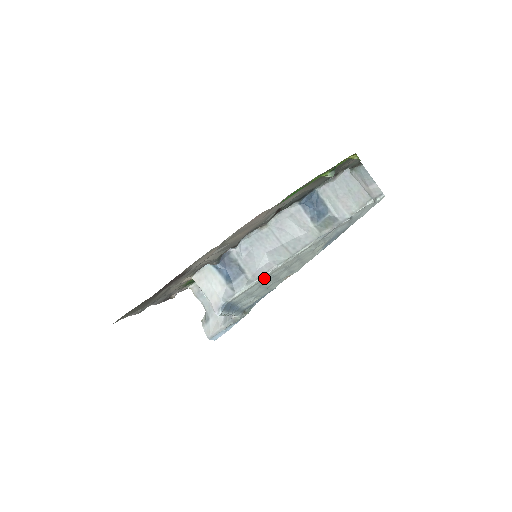
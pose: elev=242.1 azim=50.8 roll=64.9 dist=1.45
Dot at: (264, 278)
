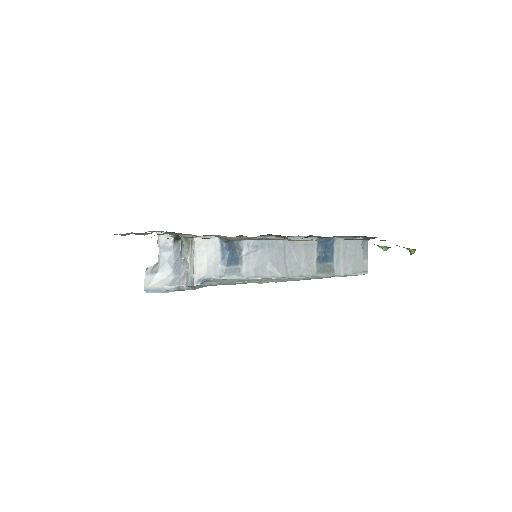
Dot at: occluded
